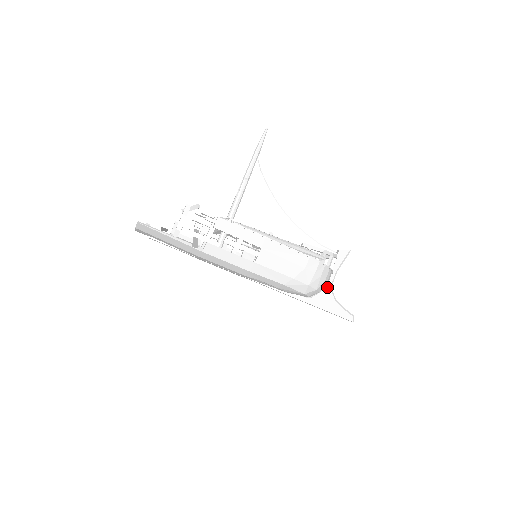
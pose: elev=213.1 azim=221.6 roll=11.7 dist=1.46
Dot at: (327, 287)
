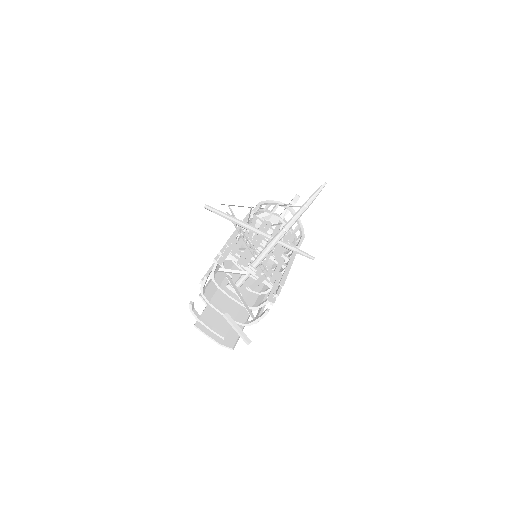
Dot at: occluded
